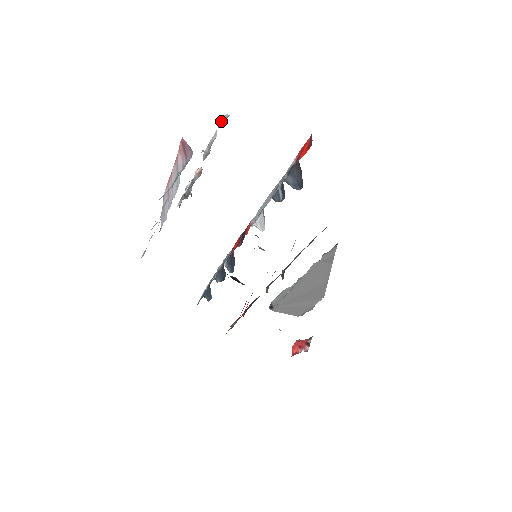
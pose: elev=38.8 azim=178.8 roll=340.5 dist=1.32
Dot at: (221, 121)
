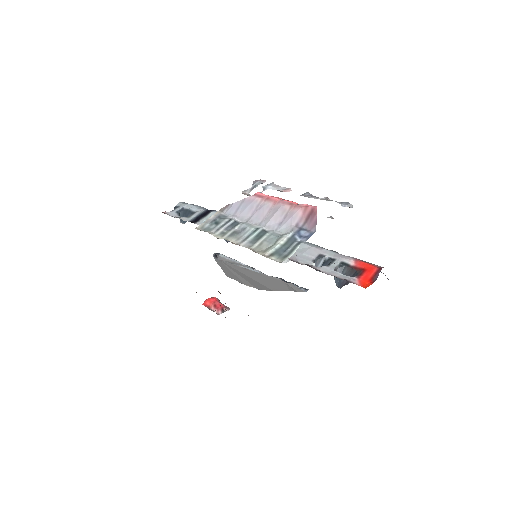
Dot at: (345, 206)
